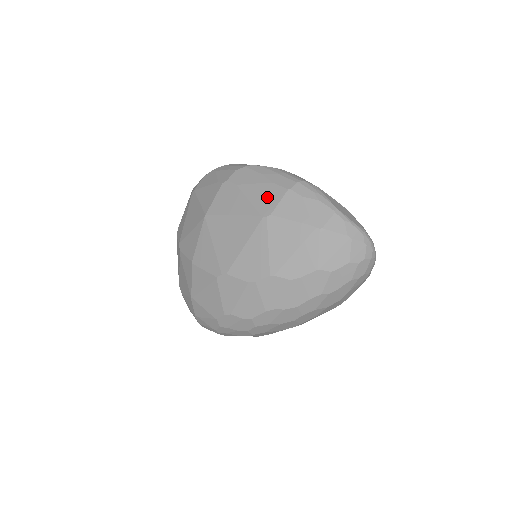
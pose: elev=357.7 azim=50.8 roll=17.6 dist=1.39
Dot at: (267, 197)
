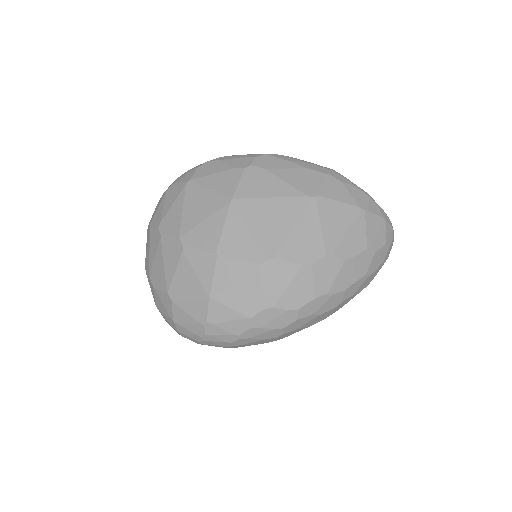
Dot at: (307, 180)
